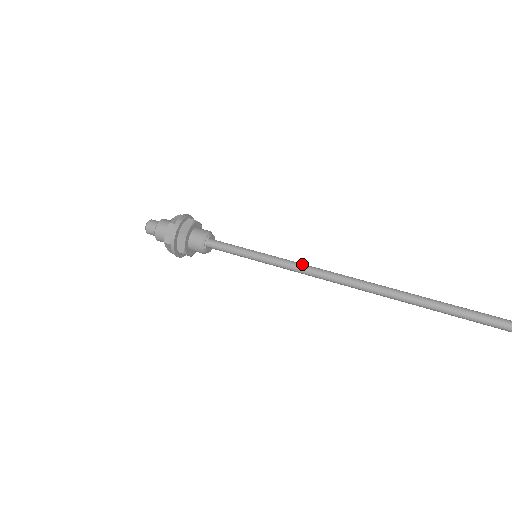
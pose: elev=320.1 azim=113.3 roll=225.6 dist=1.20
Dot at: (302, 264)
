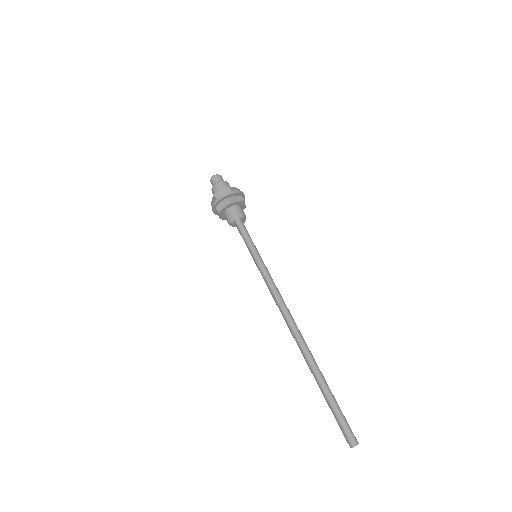
Dot at: occluded
